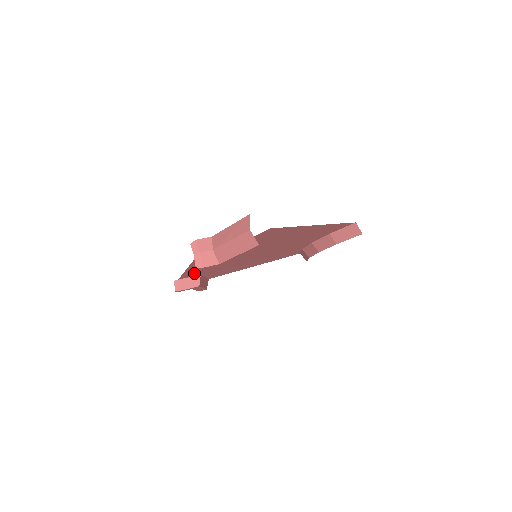
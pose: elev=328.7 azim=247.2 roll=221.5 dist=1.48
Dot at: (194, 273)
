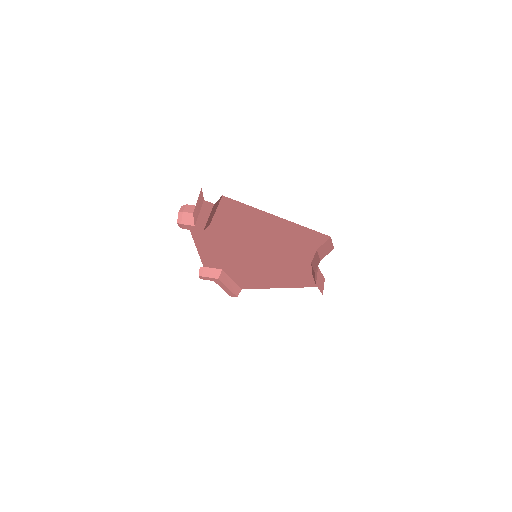
Dot at: (212, 261)
